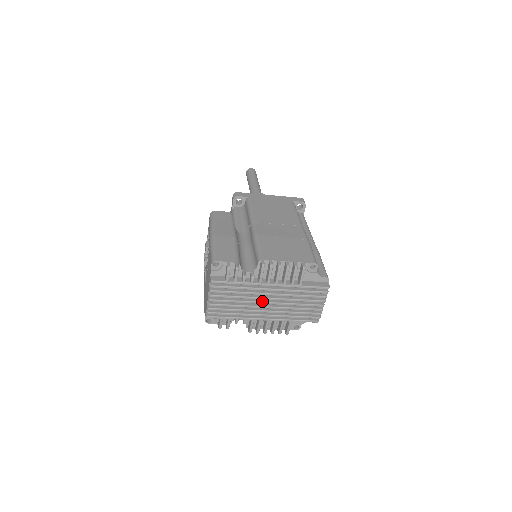
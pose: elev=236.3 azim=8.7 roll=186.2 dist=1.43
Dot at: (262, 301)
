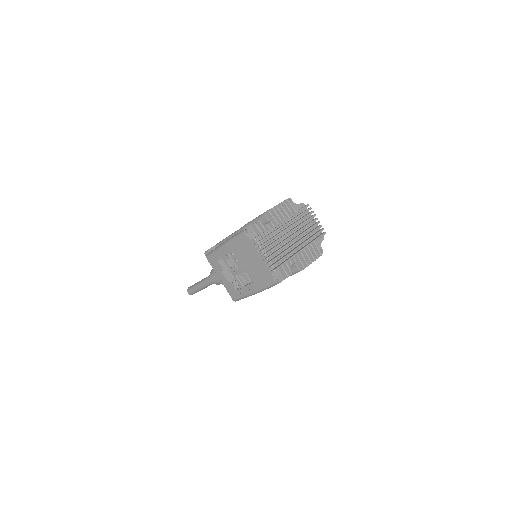
Dot at: (289, 236)
